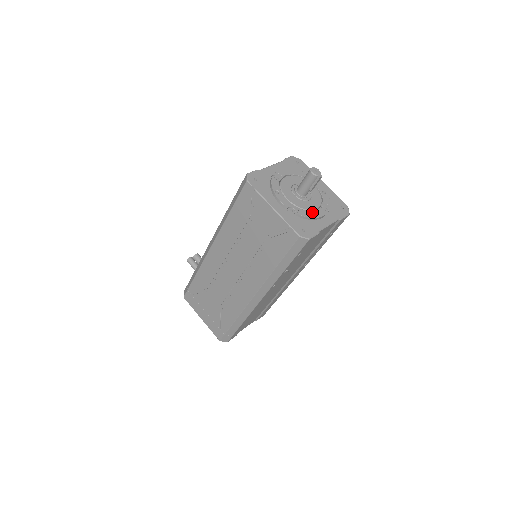
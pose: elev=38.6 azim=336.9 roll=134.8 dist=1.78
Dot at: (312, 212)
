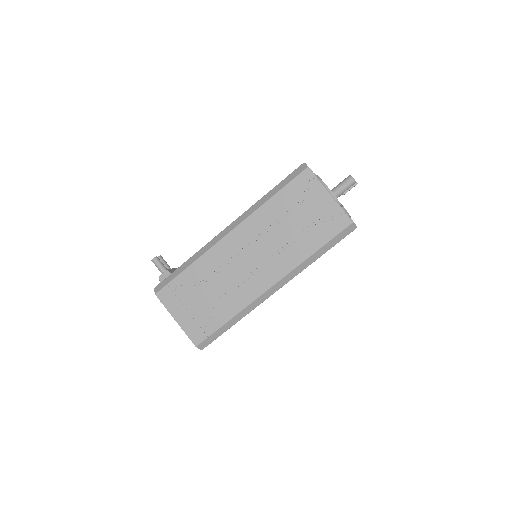
Dot at: occluded
